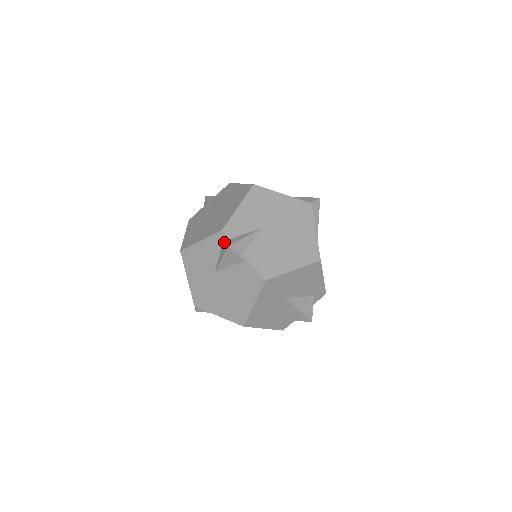
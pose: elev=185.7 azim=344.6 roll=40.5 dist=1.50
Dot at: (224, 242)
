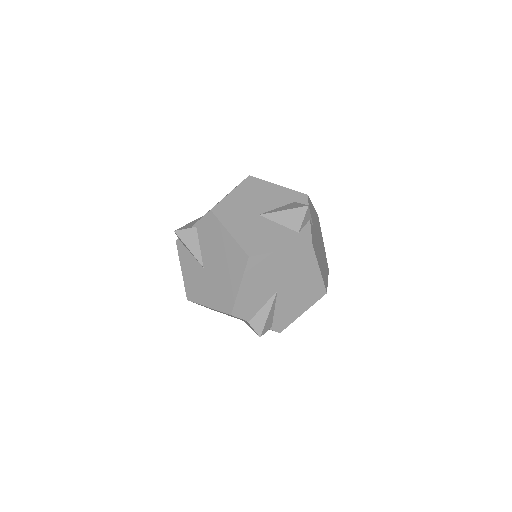
Dot at: (180, 241)
